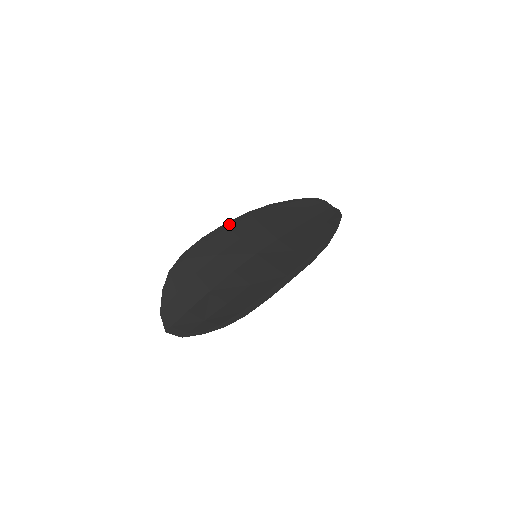
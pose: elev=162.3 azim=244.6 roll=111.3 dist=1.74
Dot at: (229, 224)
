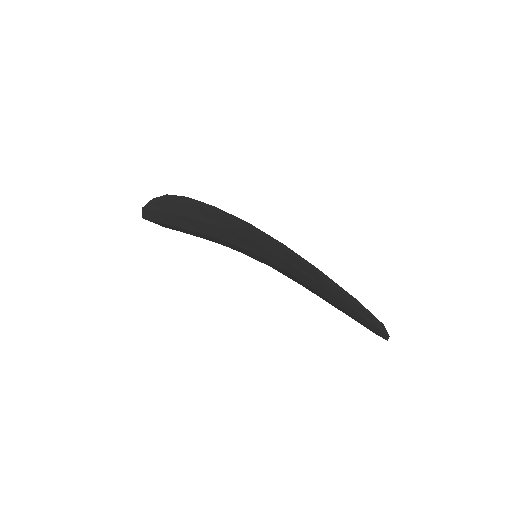
Dot at: occluded
